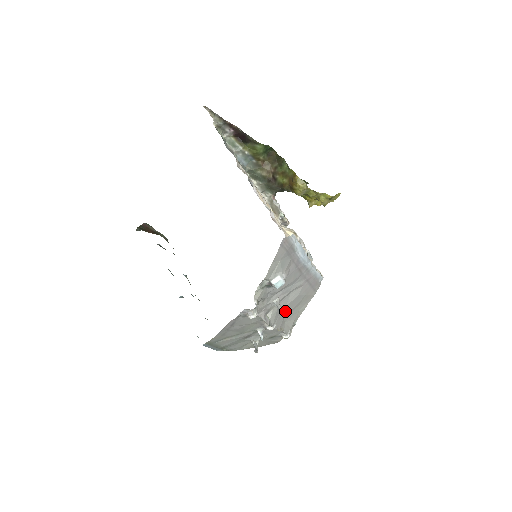
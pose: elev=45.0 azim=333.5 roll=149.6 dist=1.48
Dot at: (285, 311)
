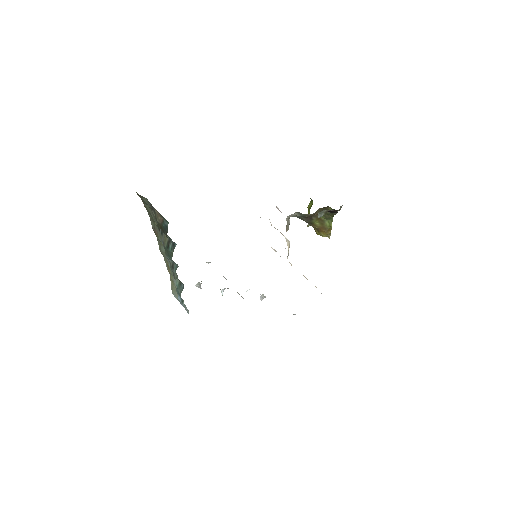
Dot at: occluded
